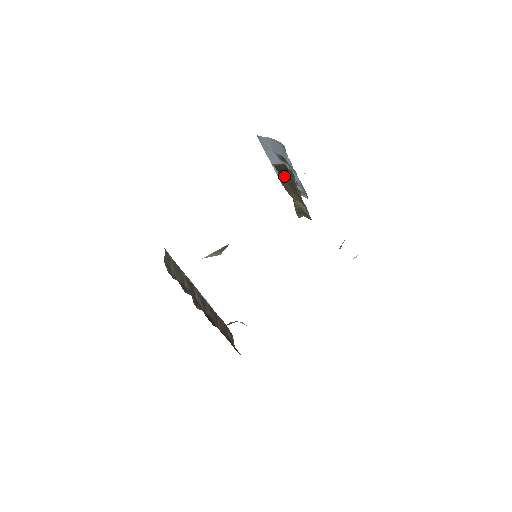
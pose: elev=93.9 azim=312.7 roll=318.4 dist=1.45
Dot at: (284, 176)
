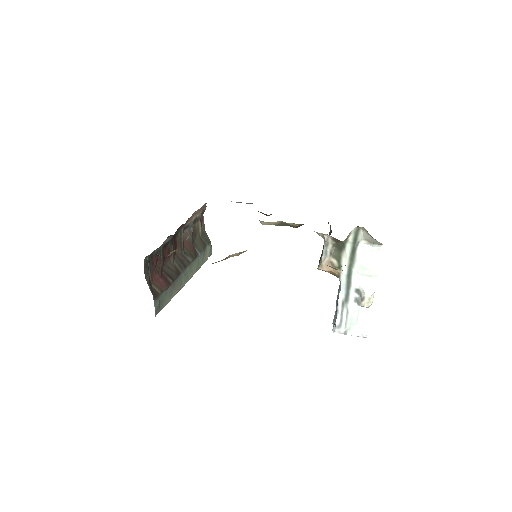
Dot at: occluded
